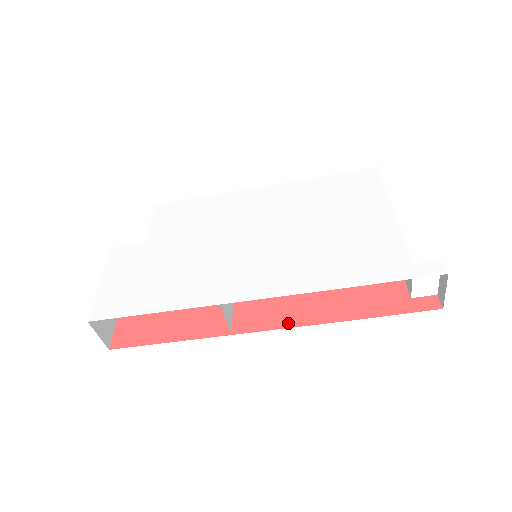
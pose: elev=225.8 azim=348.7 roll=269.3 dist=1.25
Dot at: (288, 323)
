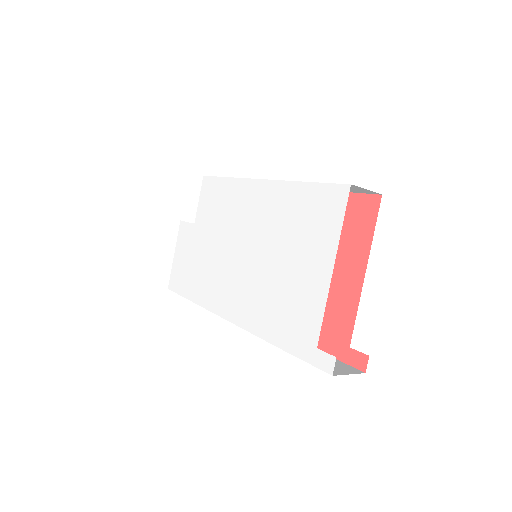
Dot at: occluded
